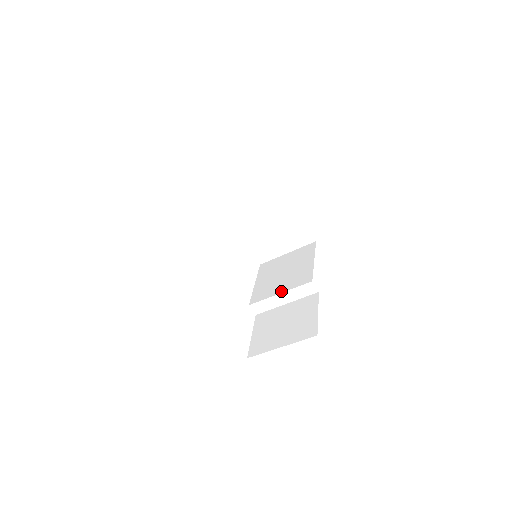
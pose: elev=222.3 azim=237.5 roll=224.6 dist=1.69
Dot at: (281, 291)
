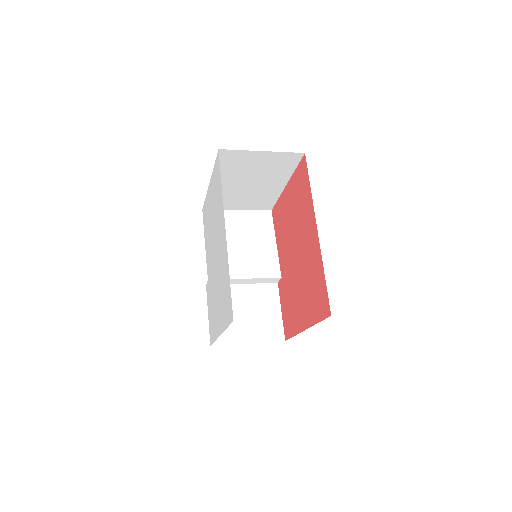
Dot at: (247, 276)
